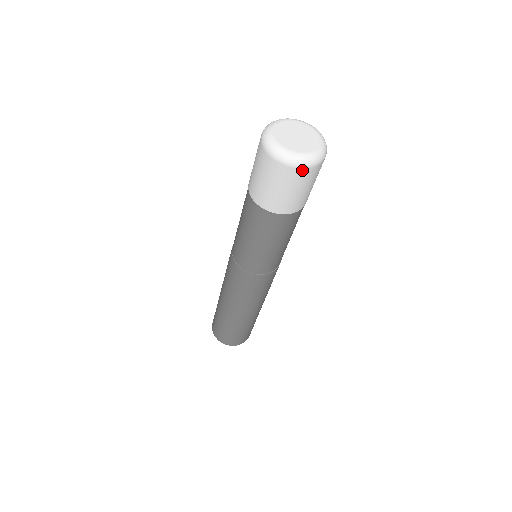
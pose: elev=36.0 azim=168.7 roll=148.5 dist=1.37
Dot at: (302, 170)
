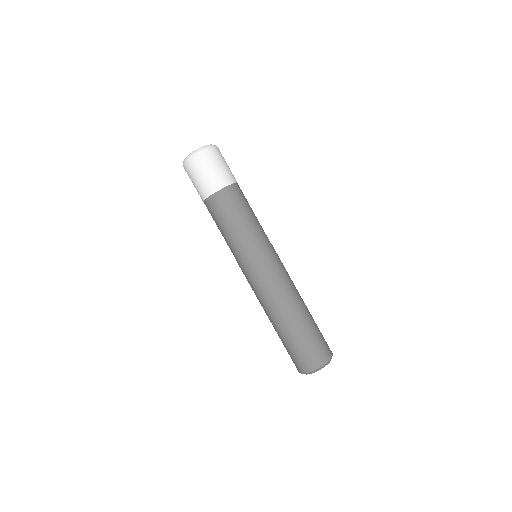
Dot at: (200, 156)
